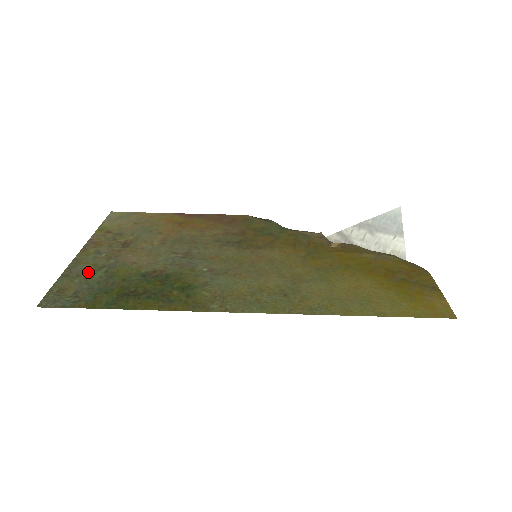
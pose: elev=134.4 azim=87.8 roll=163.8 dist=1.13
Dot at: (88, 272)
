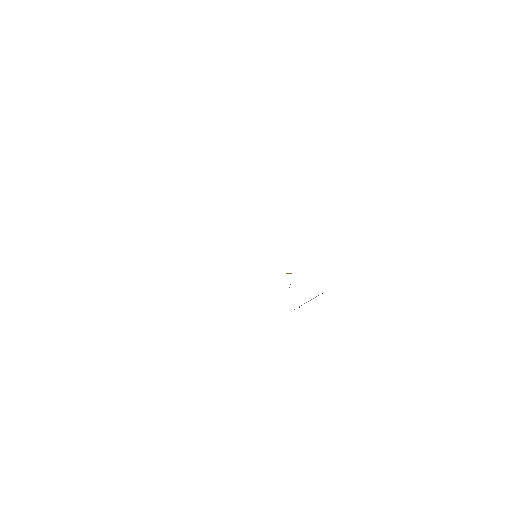
Dot at: occluded
